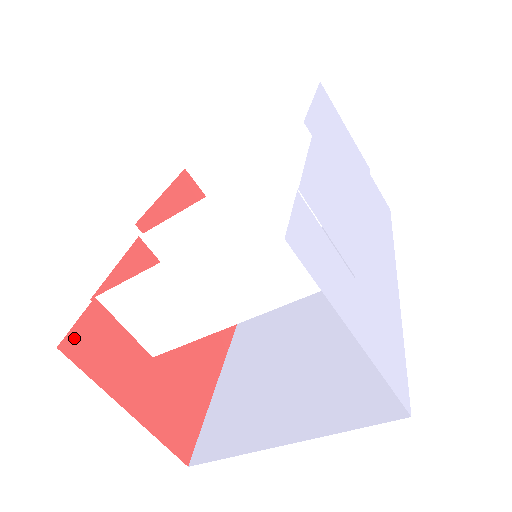
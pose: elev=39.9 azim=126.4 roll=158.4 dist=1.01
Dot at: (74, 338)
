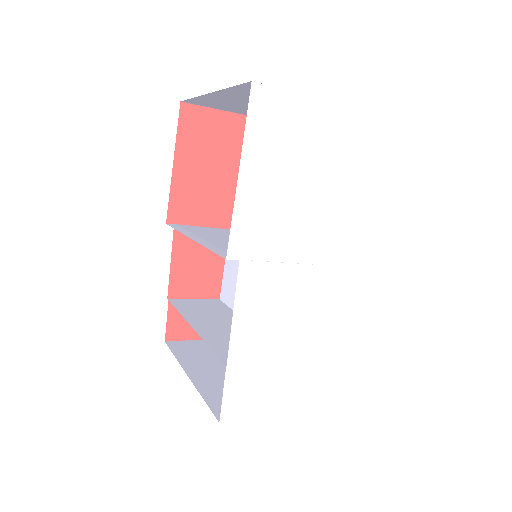
Dot at: (170, 330)
